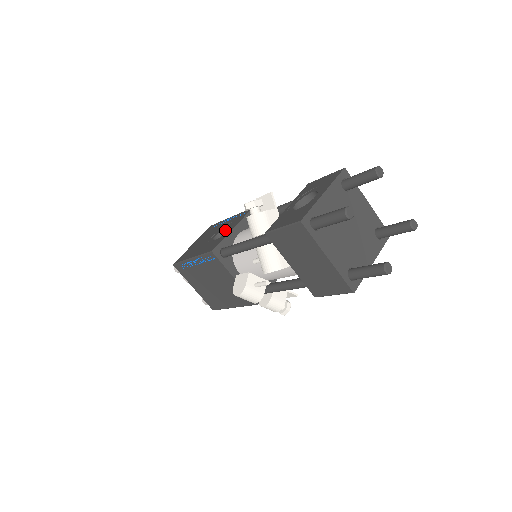
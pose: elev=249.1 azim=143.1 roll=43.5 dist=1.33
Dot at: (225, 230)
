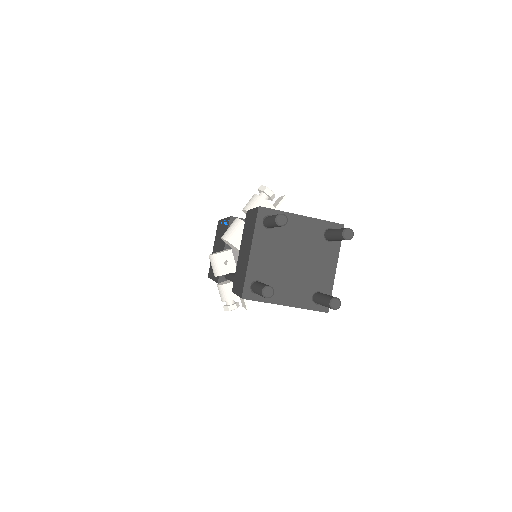
Dot at: occluded
